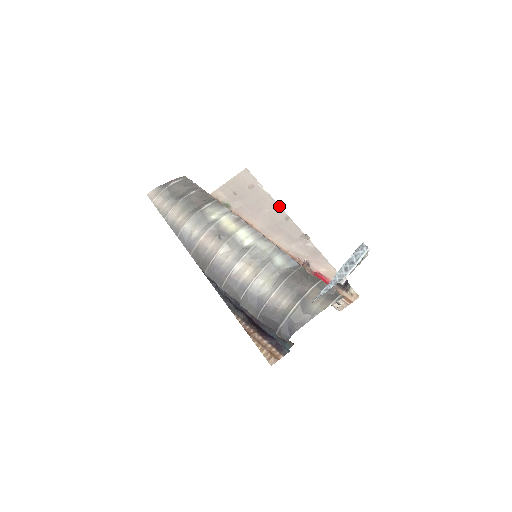
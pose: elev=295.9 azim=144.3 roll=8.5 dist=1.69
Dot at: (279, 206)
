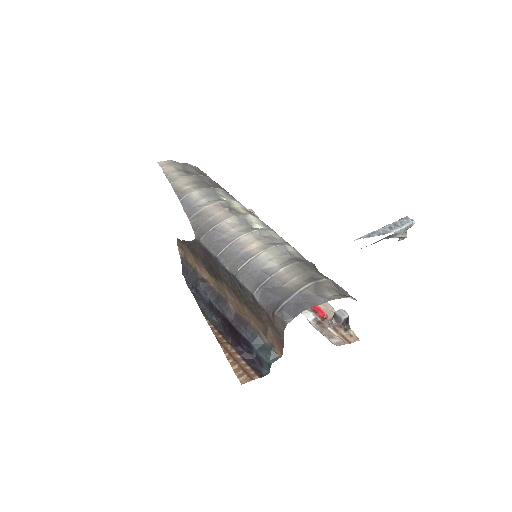
Dot at: occluded
